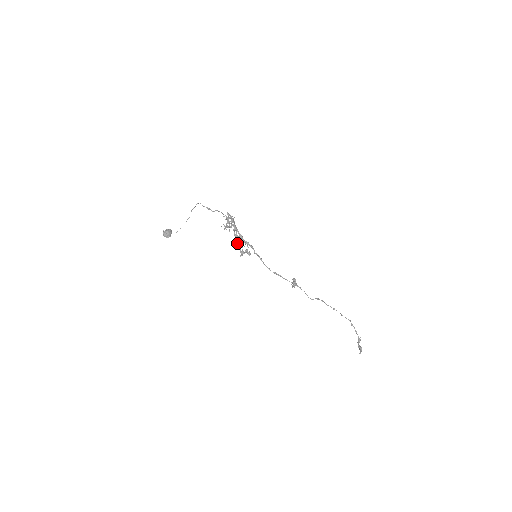
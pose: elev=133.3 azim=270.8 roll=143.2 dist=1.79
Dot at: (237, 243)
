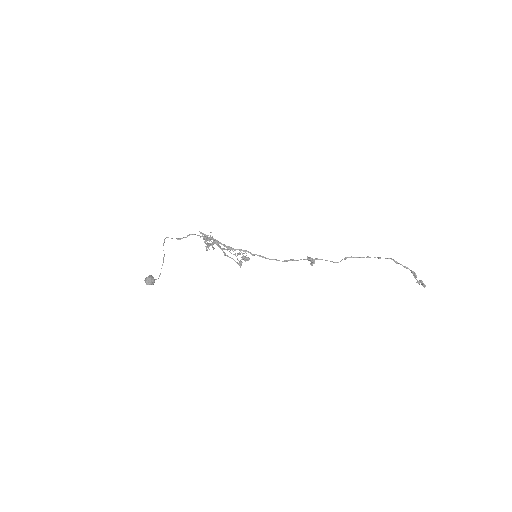
Dot at: occluded
